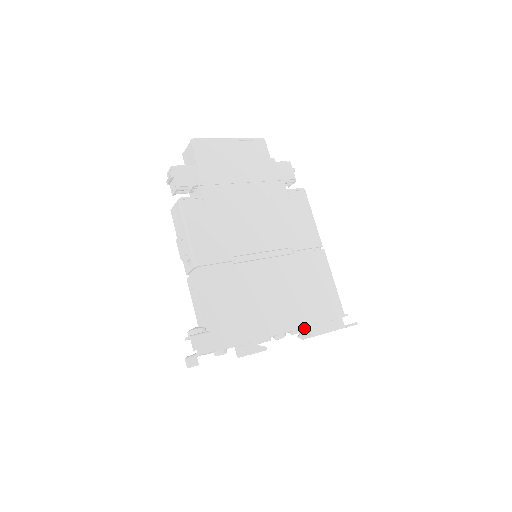
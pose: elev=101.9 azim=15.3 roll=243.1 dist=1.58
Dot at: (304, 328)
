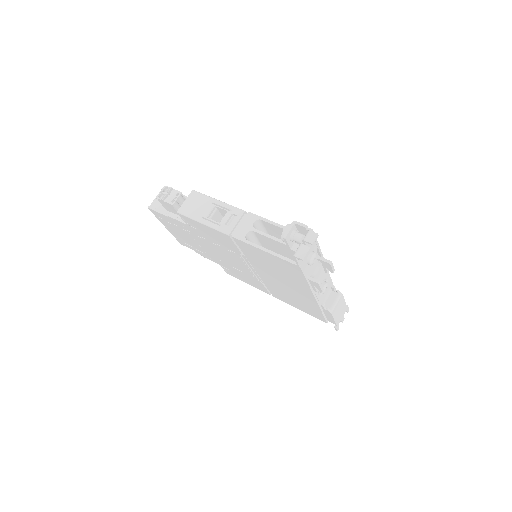
Dot at: (332, 286)
